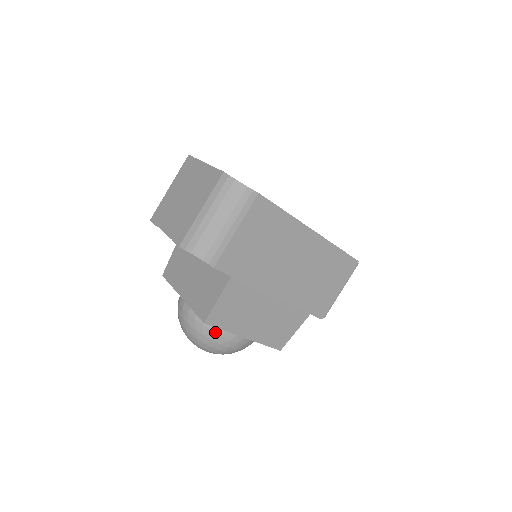
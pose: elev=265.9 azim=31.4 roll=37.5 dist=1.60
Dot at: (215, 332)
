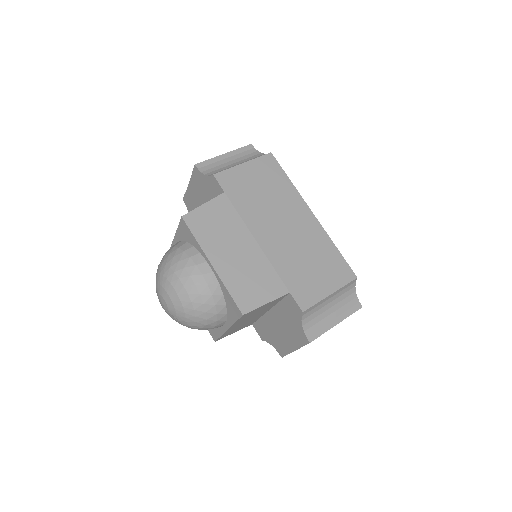
Dot at: (186, 253)
